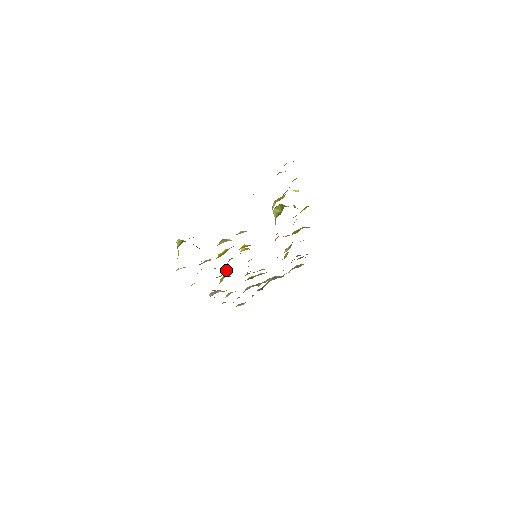
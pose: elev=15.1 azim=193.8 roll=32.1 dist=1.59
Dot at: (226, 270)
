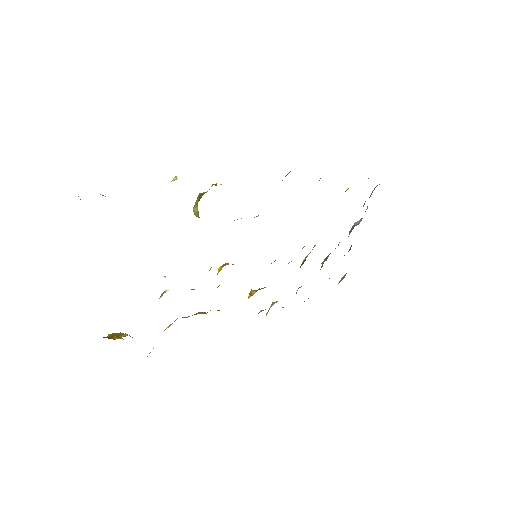
Dot at: occluded
